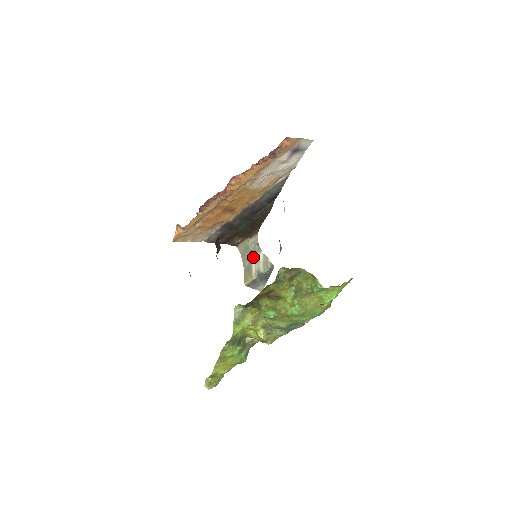
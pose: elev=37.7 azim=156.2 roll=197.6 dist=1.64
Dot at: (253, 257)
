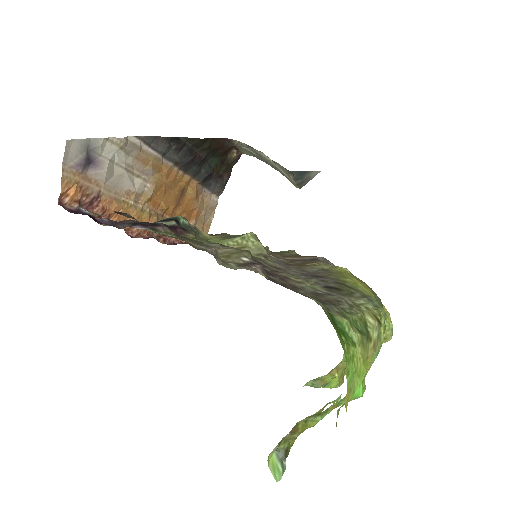
Dot at: (265, 160)
